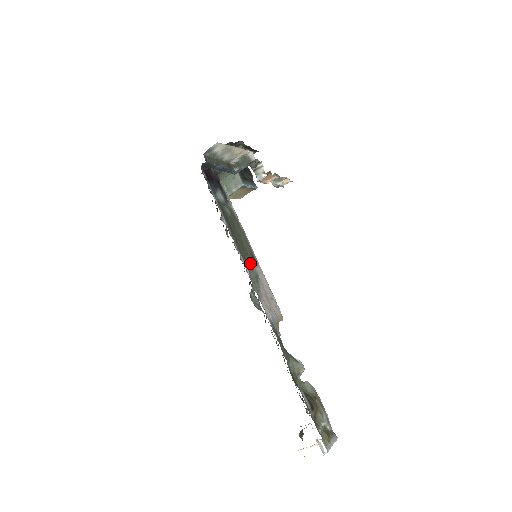
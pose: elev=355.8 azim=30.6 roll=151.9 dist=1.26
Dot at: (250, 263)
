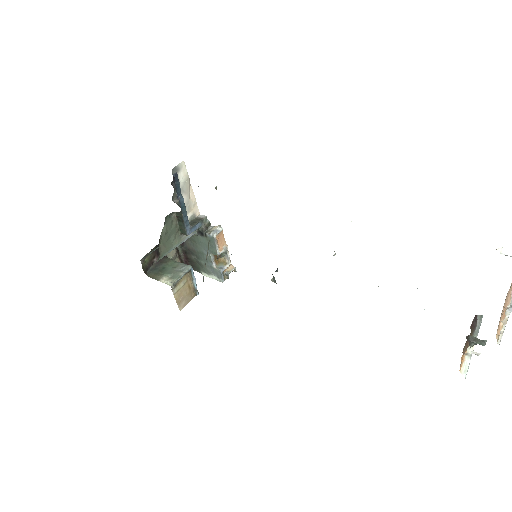
Dot at: occluded
